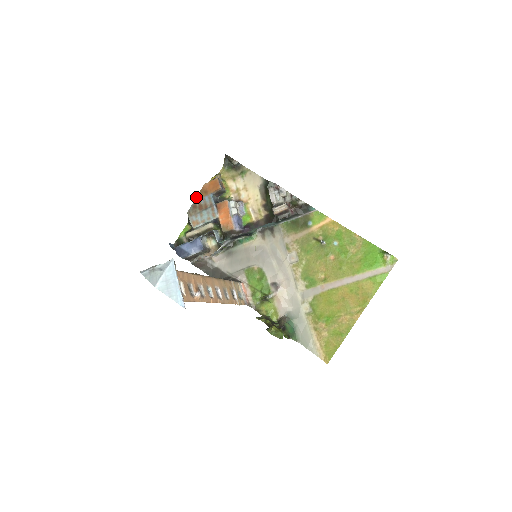
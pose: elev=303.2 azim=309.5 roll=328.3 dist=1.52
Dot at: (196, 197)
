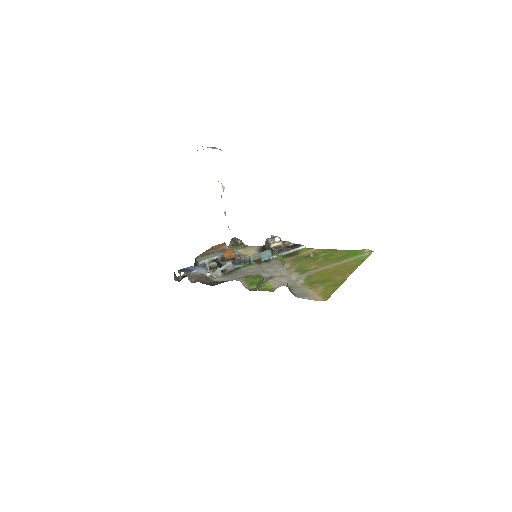
Dot at: (205, 251)
